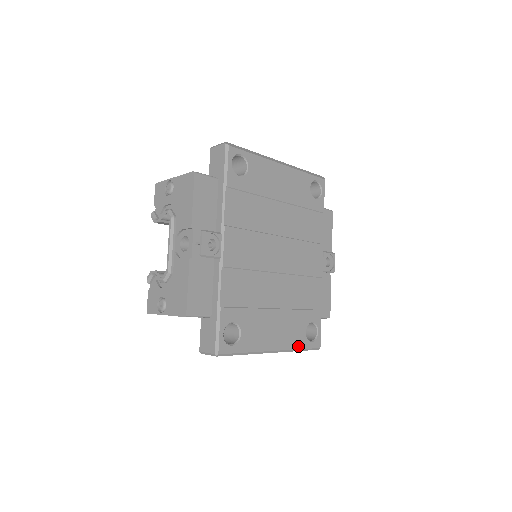
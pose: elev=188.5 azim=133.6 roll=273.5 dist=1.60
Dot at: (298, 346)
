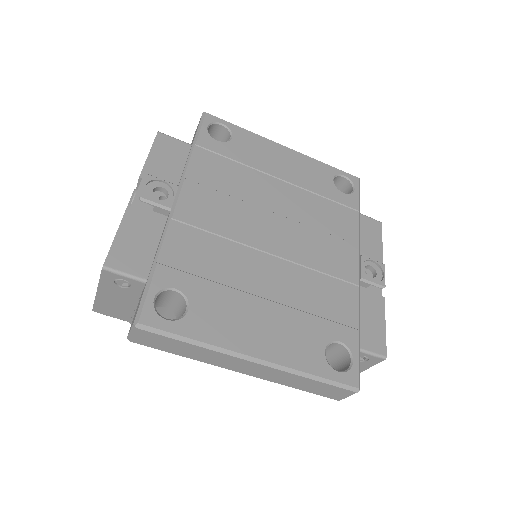
Dot at: (307, 368)
